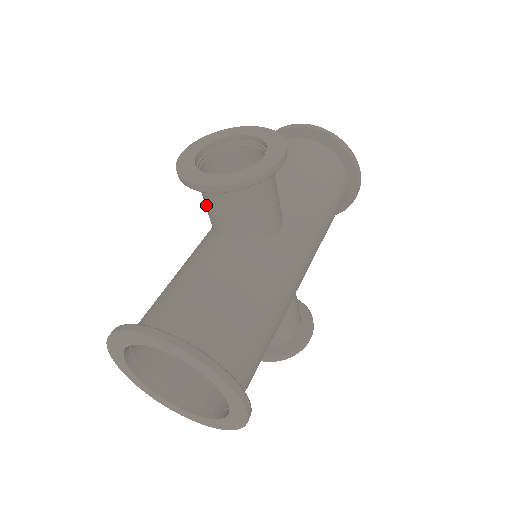
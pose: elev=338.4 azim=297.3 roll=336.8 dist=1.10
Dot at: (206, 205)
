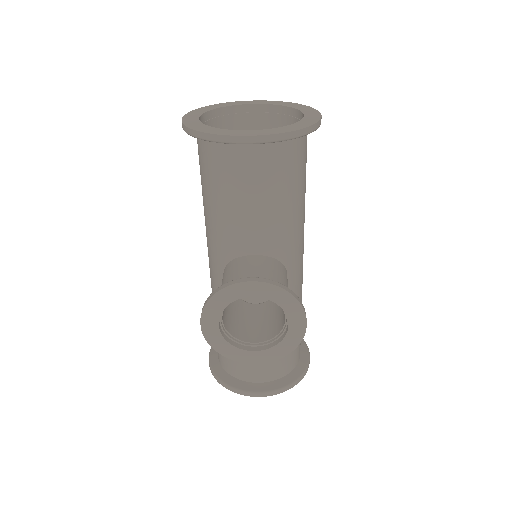
Dot at: occluded
